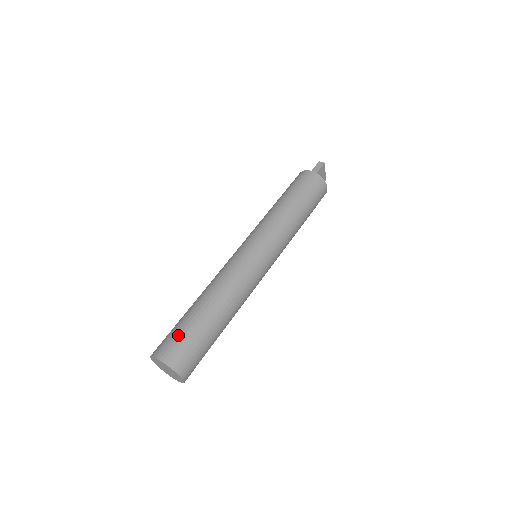
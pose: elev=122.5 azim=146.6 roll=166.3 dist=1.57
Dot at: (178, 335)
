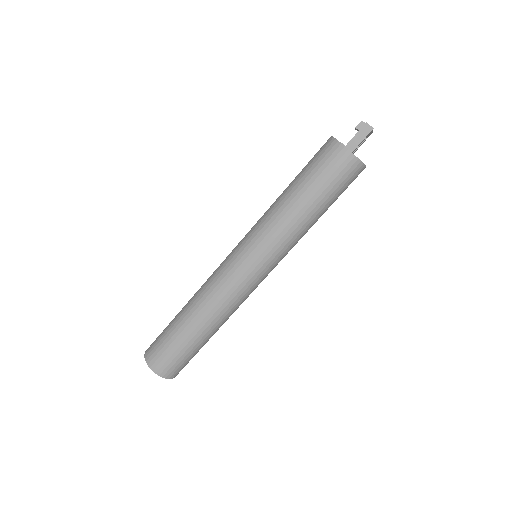
Dot at: (168, 351)
